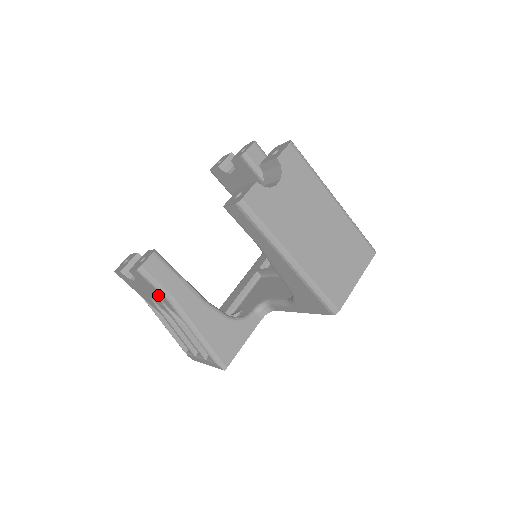
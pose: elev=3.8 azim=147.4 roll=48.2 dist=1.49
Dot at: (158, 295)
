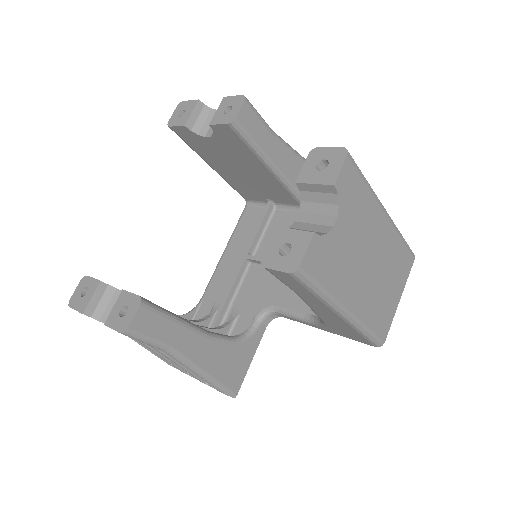
Dot at: occluded
